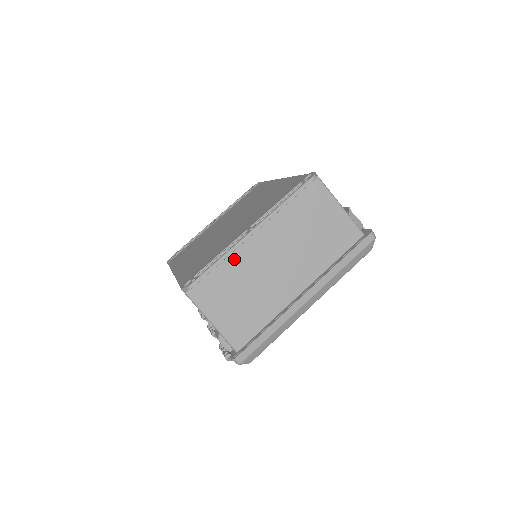
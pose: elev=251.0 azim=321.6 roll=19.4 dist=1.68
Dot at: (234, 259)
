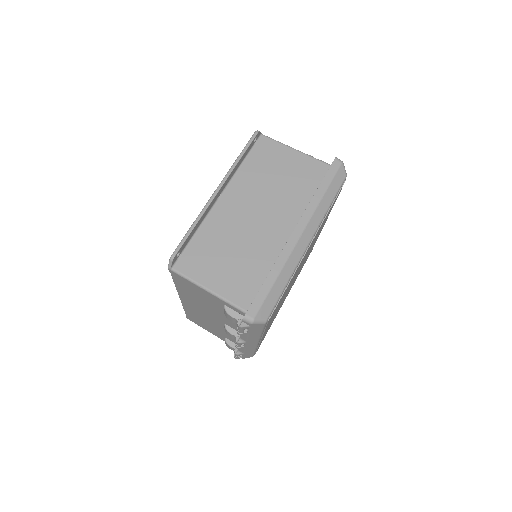
Dot at: (210, 225)
